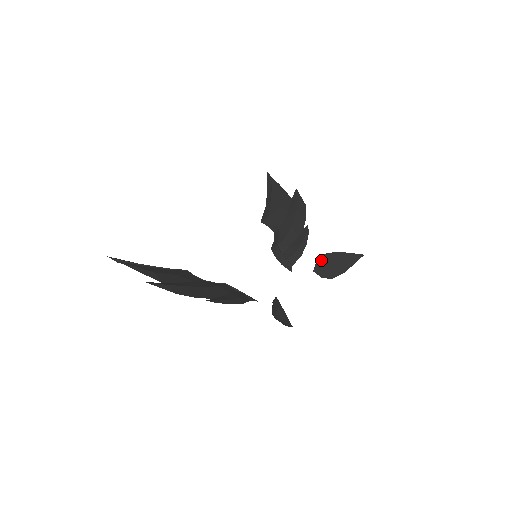
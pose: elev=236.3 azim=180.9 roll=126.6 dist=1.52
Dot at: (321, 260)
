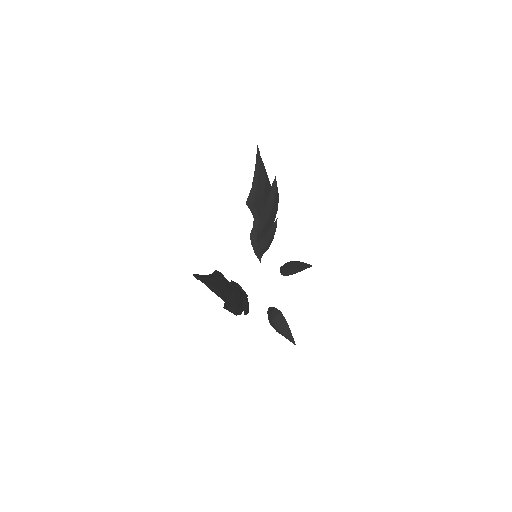
Dot at: (289, 265)
